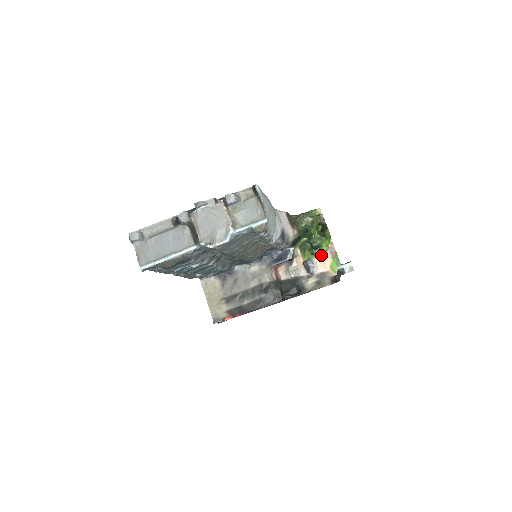
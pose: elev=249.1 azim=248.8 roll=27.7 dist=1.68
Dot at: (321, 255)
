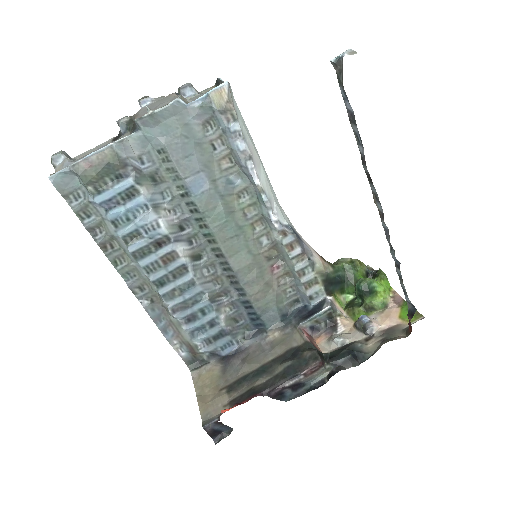
Dot at: (380, 308)
